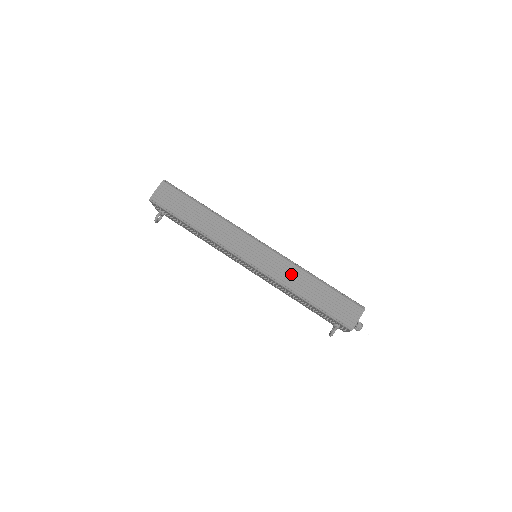
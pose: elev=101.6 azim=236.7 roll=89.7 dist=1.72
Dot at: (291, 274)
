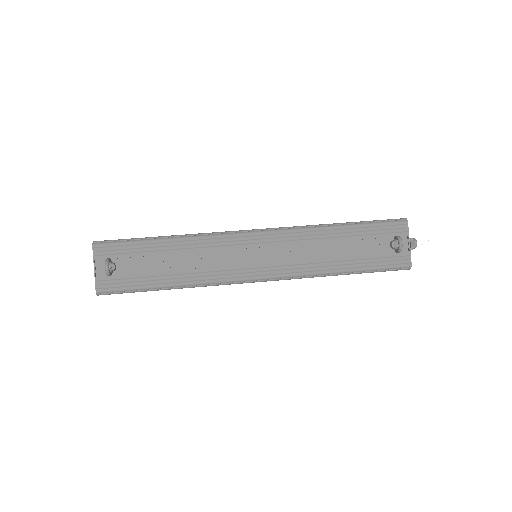
Dot at: occluded
